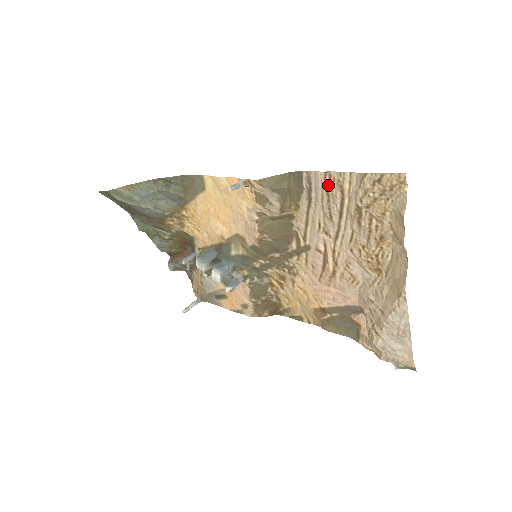
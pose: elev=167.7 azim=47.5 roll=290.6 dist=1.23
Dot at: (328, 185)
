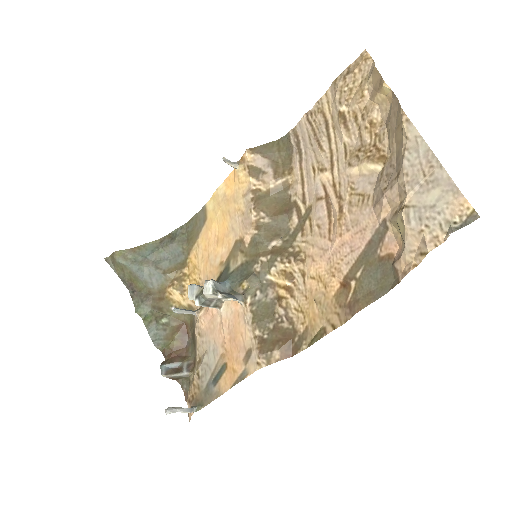
Dot at: (311, 121)
